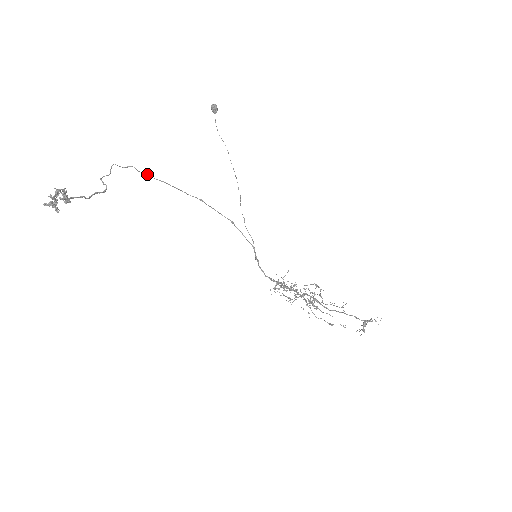
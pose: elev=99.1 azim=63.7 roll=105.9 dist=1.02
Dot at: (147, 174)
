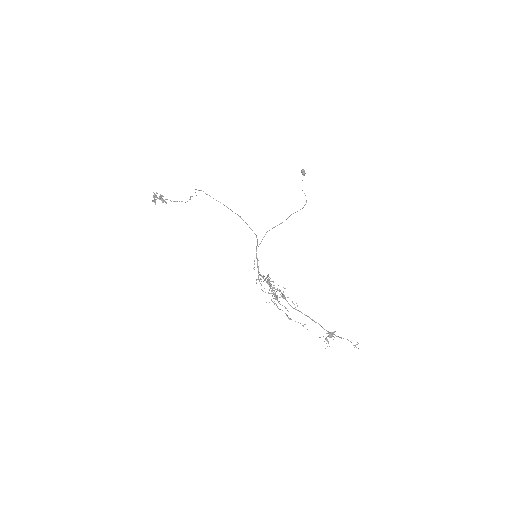
Dot at: occluded
